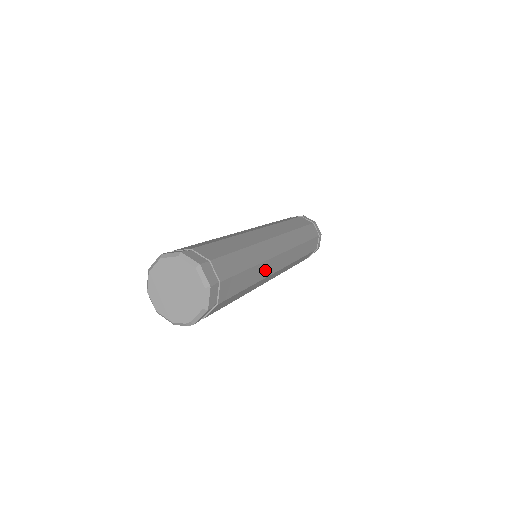
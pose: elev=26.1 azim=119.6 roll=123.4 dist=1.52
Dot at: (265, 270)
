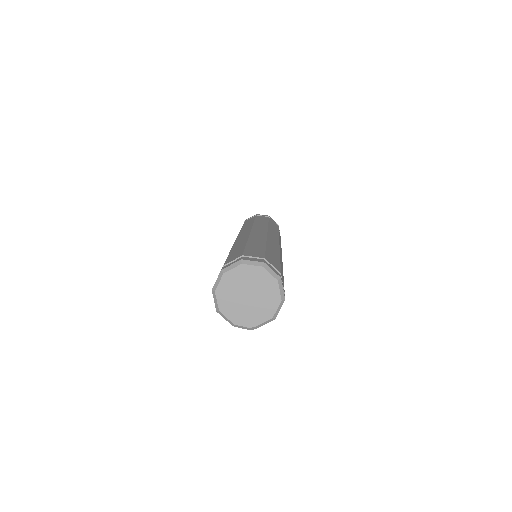
Dot at: occluded
